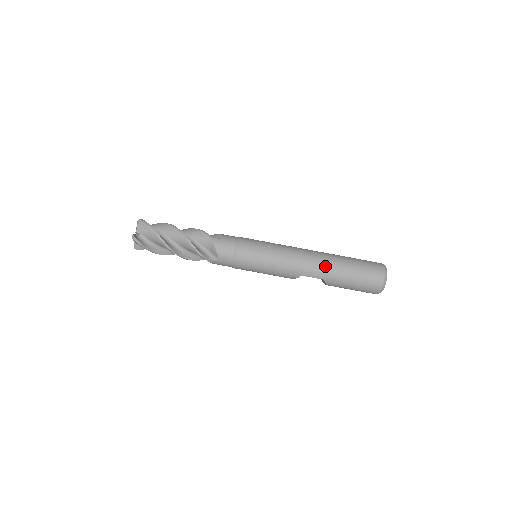
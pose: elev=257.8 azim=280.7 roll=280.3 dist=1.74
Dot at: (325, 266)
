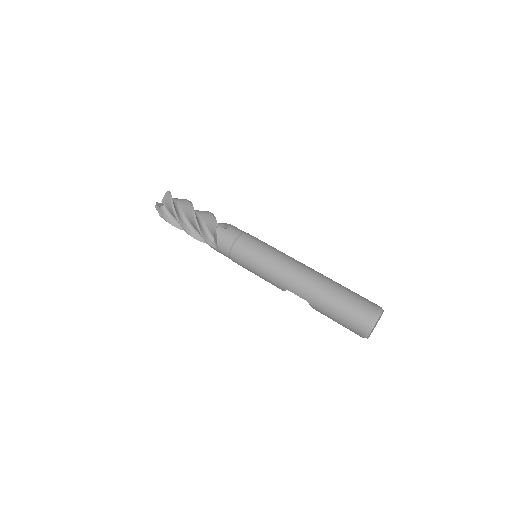
Dot at: (312, 288)
